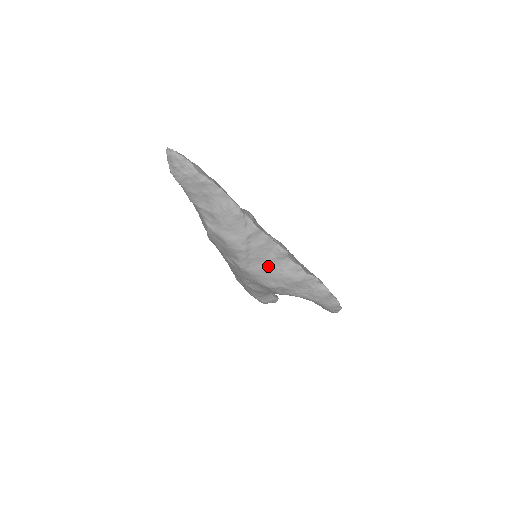
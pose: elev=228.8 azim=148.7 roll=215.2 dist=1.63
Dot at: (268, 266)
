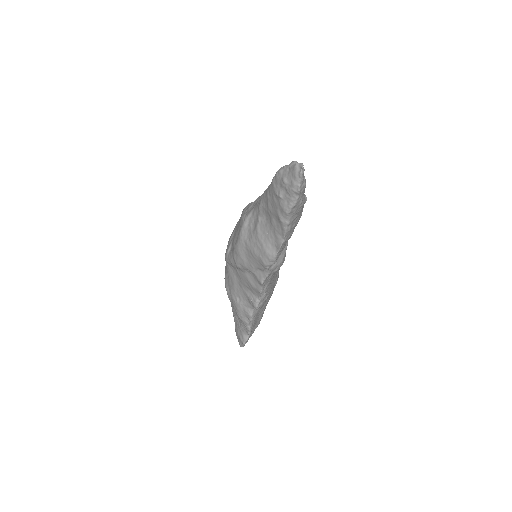
Dot at: (239, 286)
